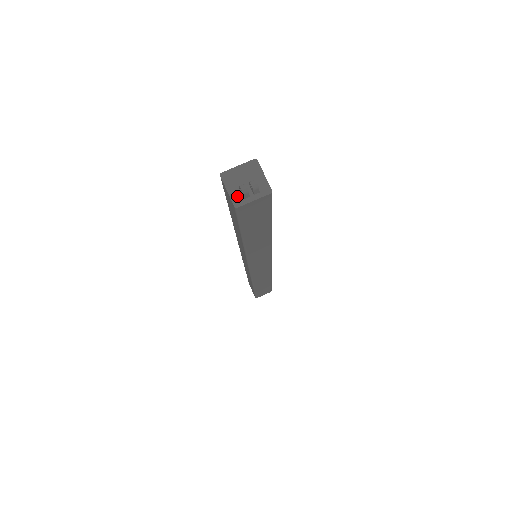
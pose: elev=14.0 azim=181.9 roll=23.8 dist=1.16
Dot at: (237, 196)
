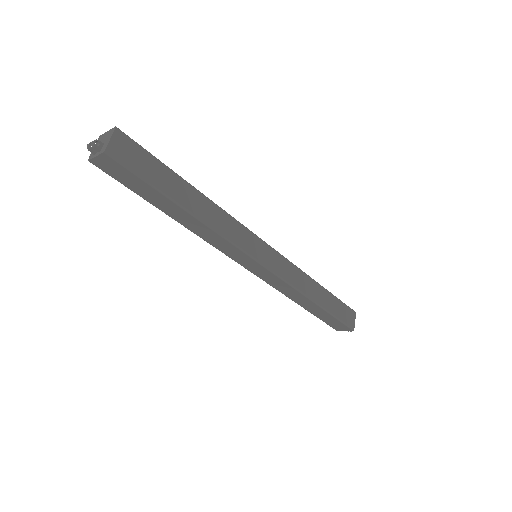
Dot at: (93, 153)
